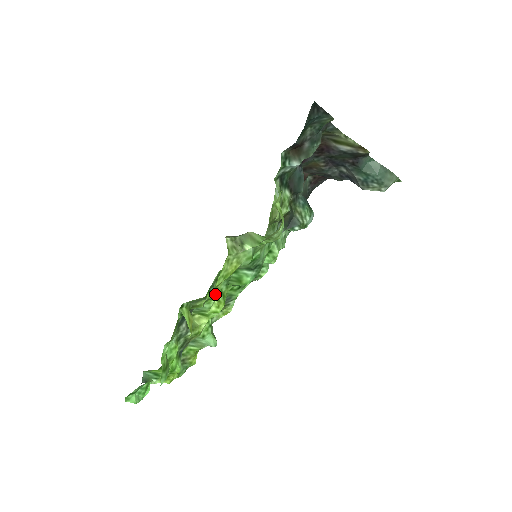
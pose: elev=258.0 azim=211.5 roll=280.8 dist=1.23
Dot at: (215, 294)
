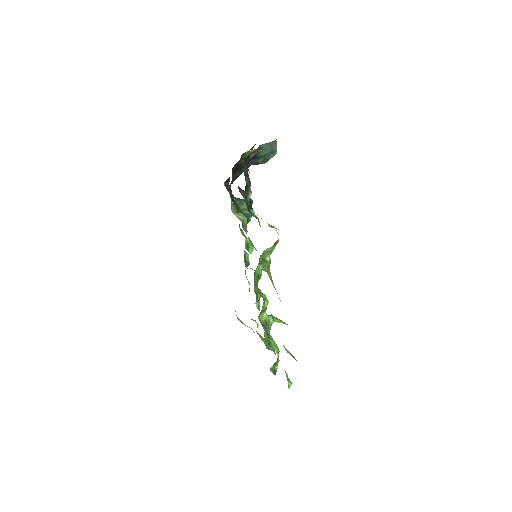
Dot at: (264, 297)
